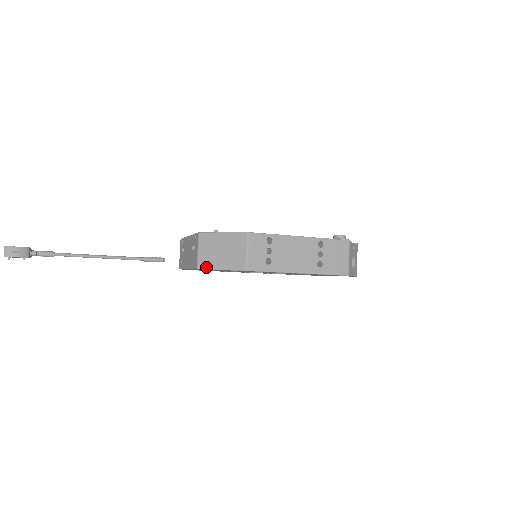
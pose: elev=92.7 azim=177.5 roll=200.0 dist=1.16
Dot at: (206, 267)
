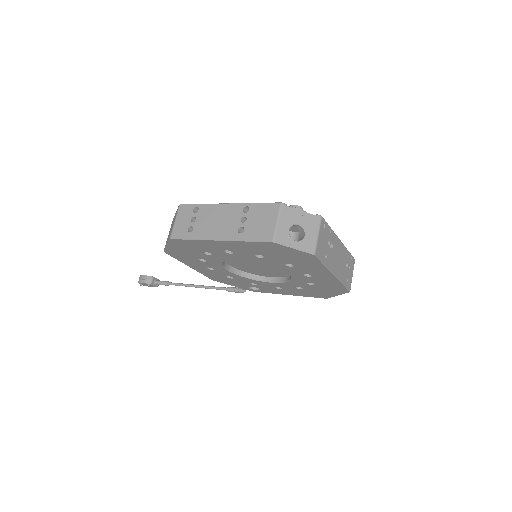
Dot at: (165, 247)
